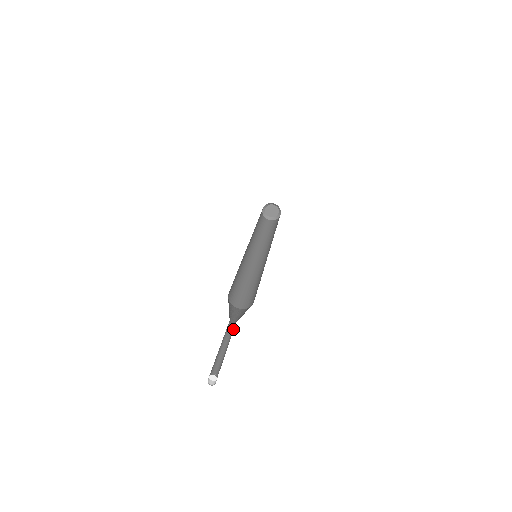
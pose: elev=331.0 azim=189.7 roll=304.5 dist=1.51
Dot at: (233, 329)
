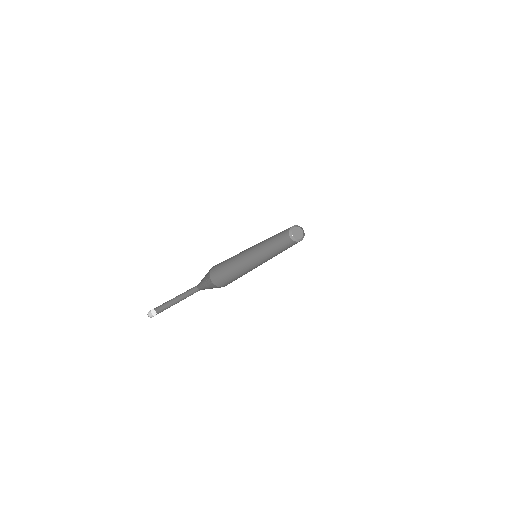
Dot at: (196, 291)
